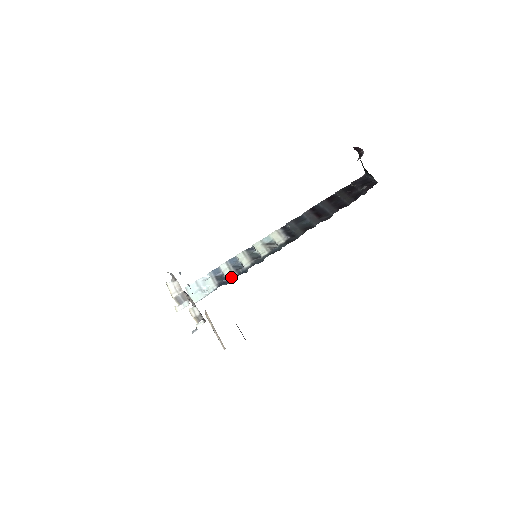
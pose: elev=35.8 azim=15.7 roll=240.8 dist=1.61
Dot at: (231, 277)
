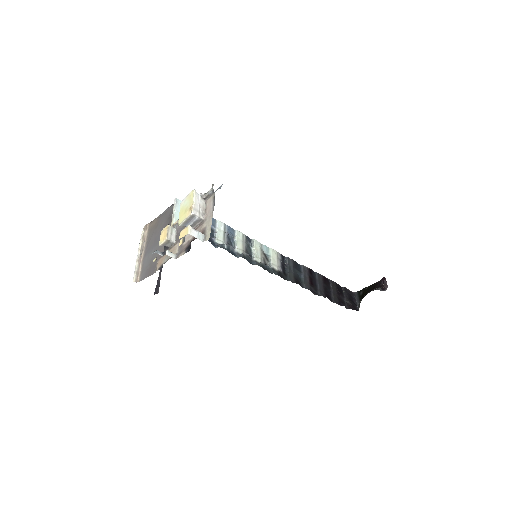
Dot at: (220, 243)
